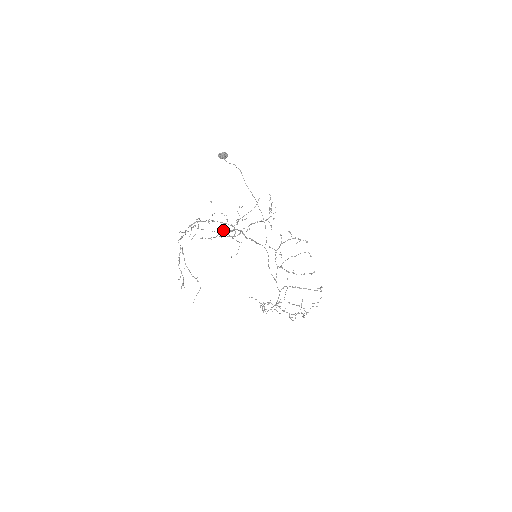
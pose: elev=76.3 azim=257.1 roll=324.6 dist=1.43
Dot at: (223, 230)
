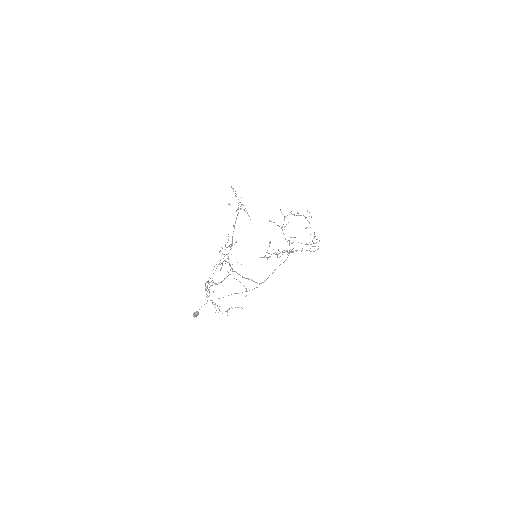
Dot at: occluded
